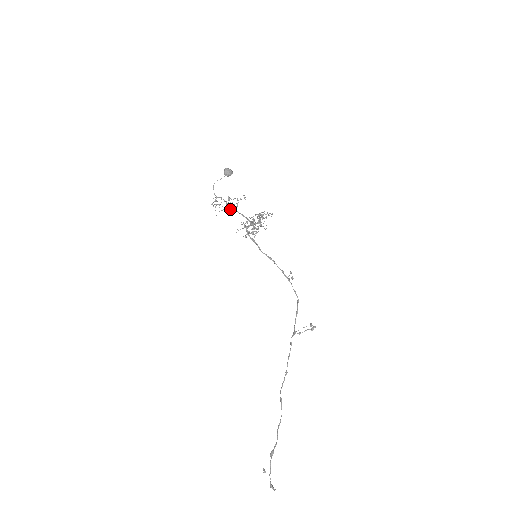
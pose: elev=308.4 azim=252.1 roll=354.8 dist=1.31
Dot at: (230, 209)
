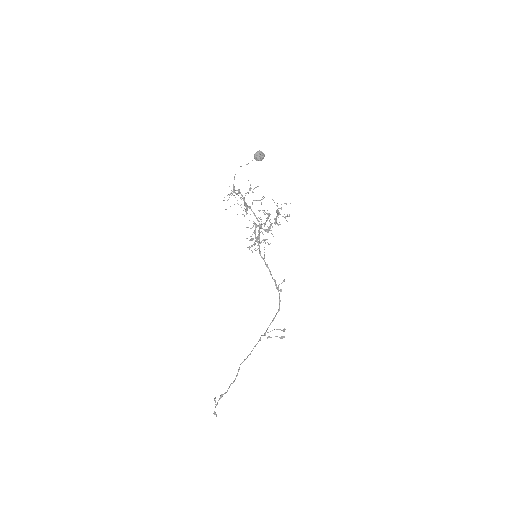
Dot at: occluded
